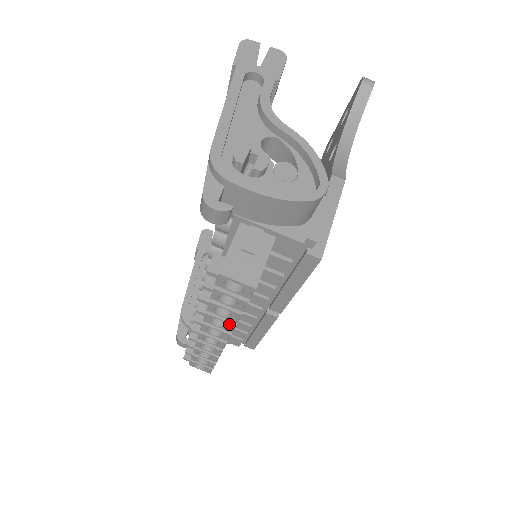
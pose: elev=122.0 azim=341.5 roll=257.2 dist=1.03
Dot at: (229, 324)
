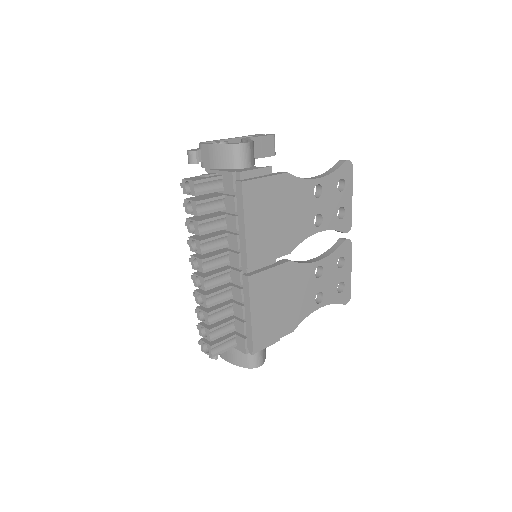
Dot at: (198, 242)
